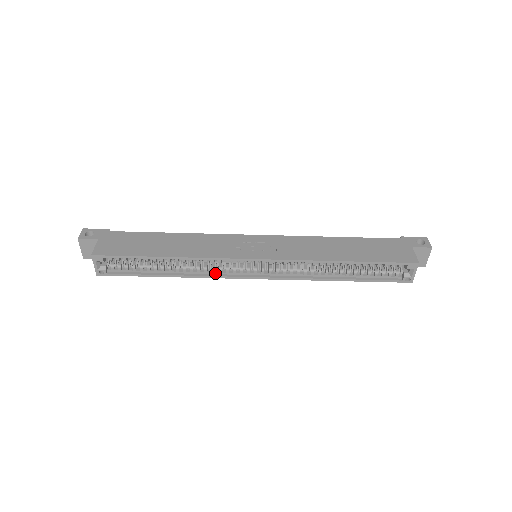
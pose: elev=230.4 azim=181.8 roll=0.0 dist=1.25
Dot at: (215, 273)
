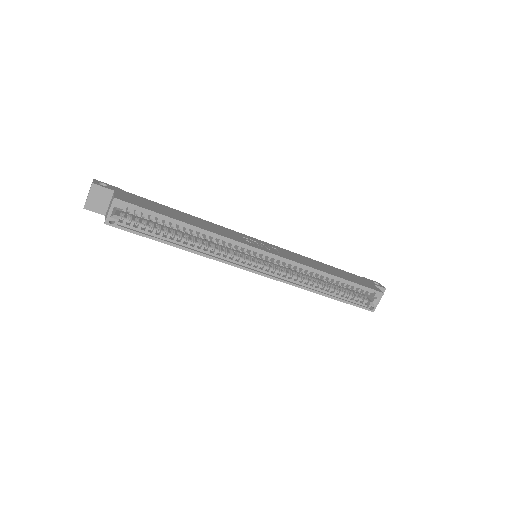
Dot at: (222, 258)
